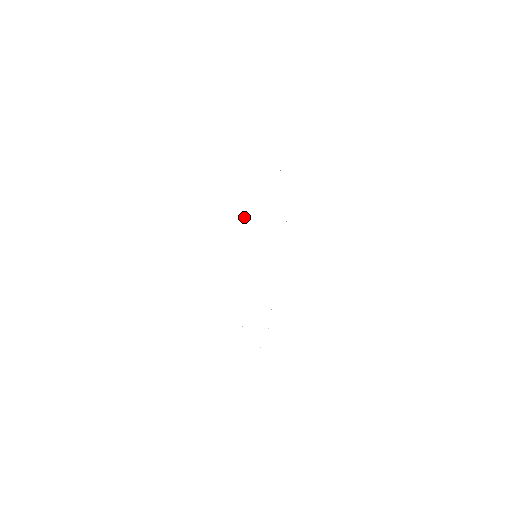
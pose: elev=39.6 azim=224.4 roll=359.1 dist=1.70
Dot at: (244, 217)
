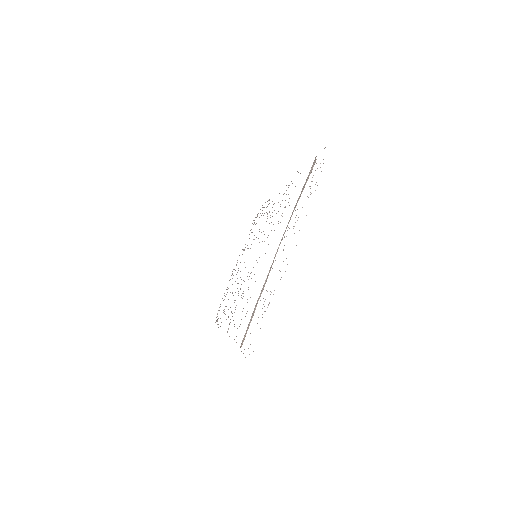
Dot at: occluded
